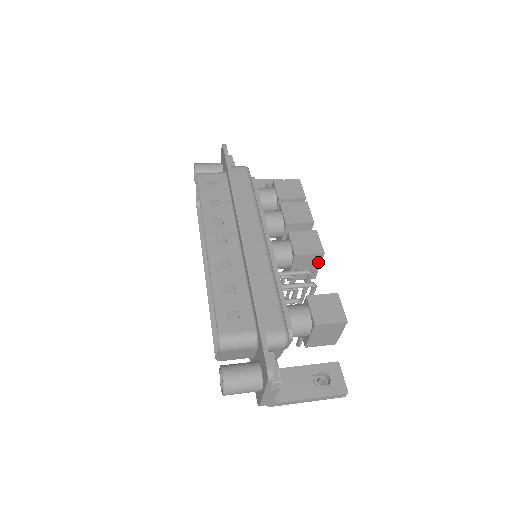
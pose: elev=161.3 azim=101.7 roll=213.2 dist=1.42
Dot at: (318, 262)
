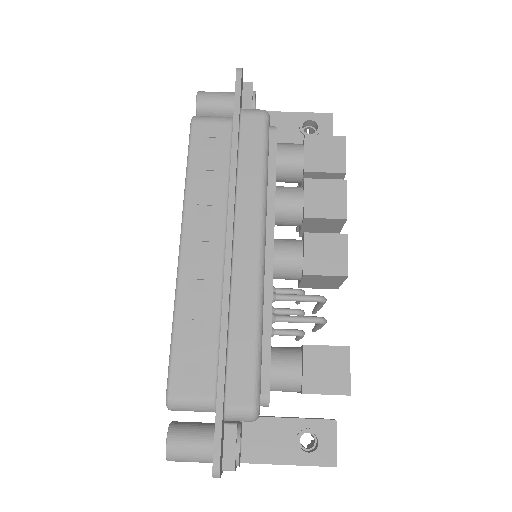
Dot at: (339, 280)
